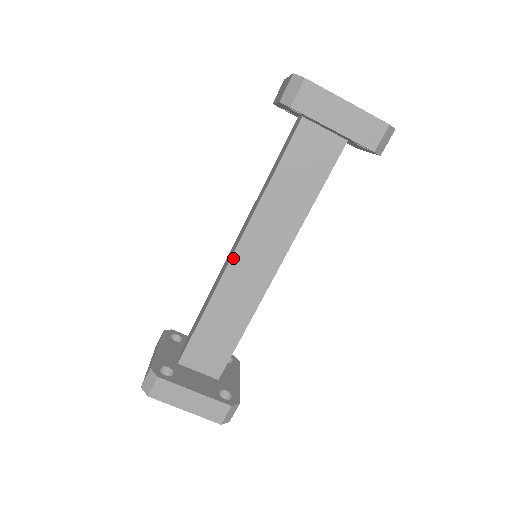
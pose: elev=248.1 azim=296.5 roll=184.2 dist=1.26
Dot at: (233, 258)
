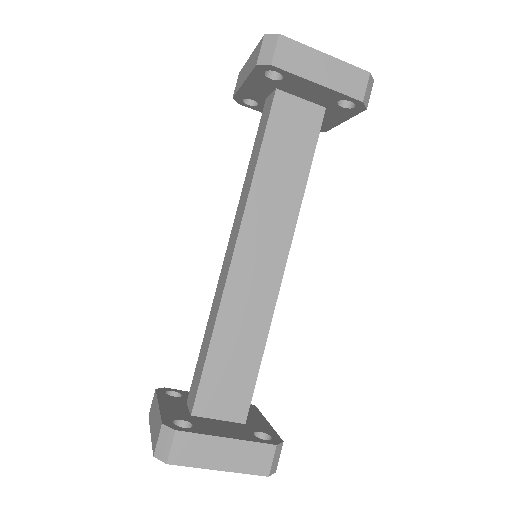
Dot at: (234, 259)
